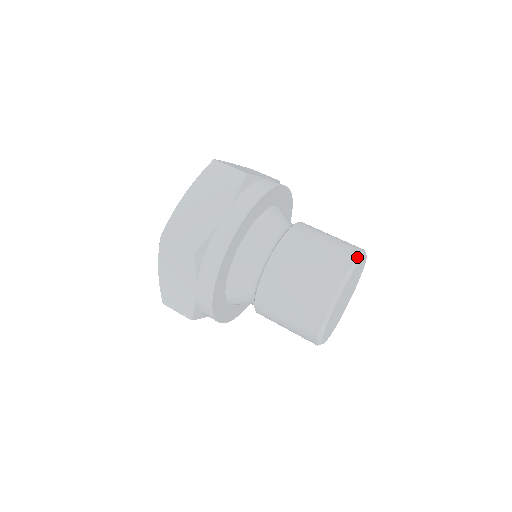
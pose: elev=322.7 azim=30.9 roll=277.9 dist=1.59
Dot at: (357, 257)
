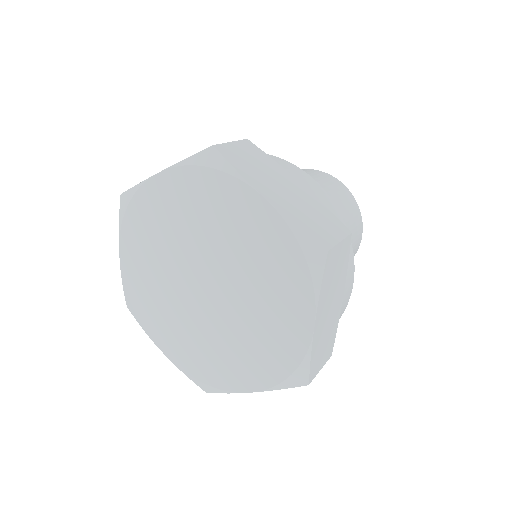
Dot at: (357, 204)
